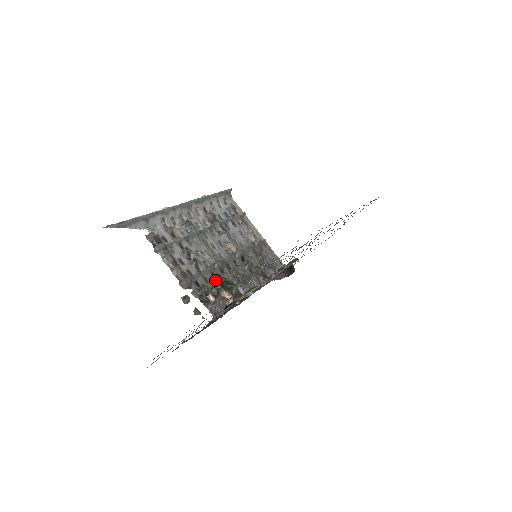
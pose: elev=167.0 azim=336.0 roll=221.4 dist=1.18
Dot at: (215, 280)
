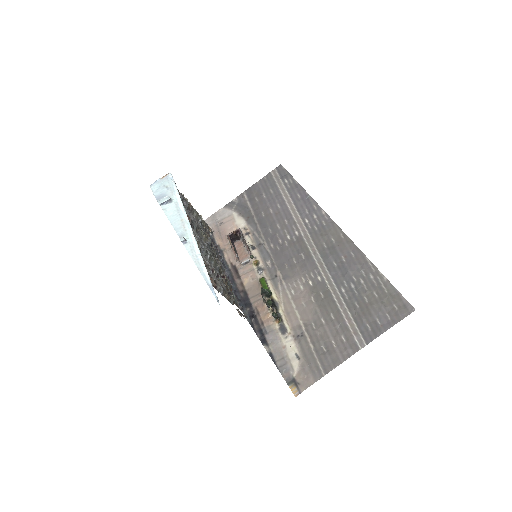
Dot at: (226, 280)
